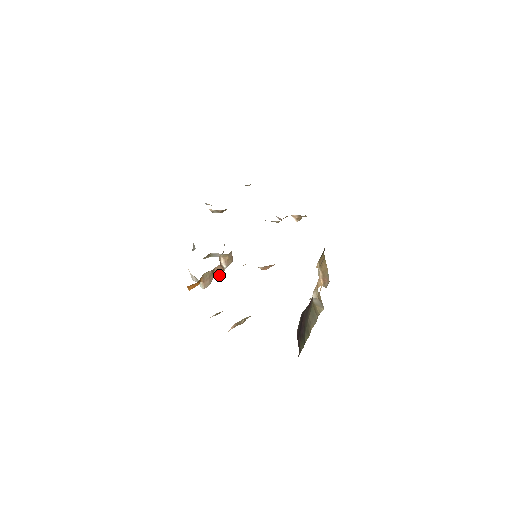
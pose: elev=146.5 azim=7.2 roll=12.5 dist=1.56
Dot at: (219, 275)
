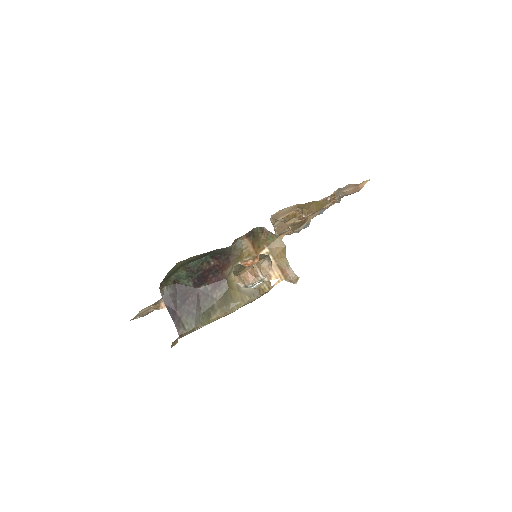
Dot at: (249, 283)
